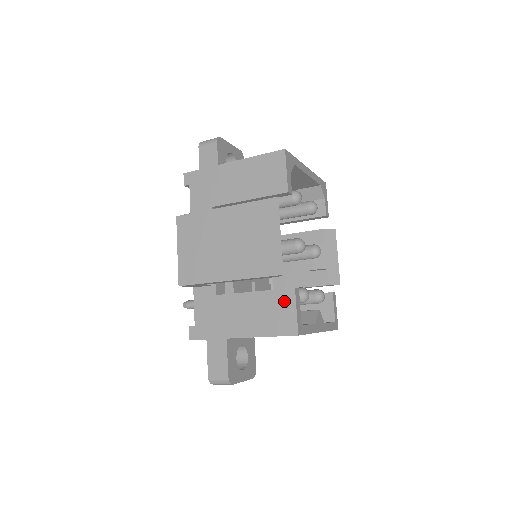
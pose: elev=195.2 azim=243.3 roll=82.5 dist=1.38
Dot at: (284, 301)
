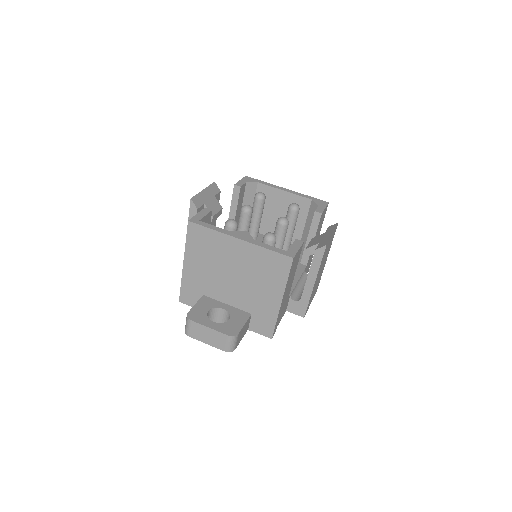
Dot at: occluded
